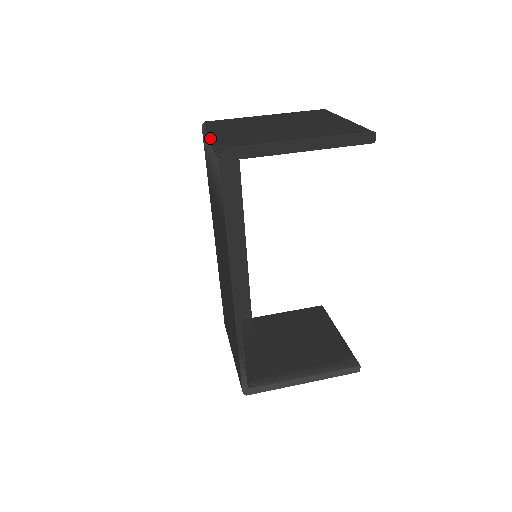
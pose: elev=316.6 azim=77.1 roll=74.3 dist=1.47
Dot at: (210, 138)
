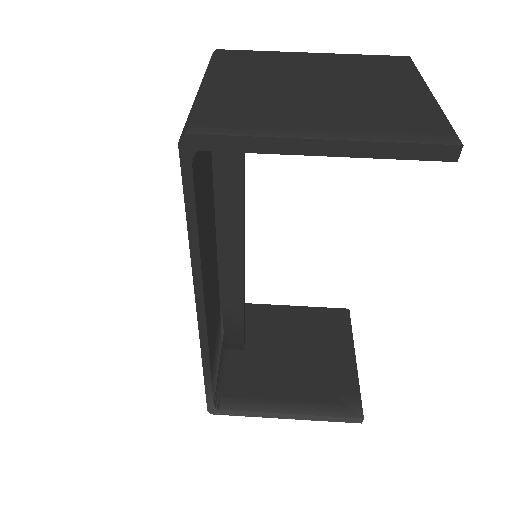
Dot at: occluded
